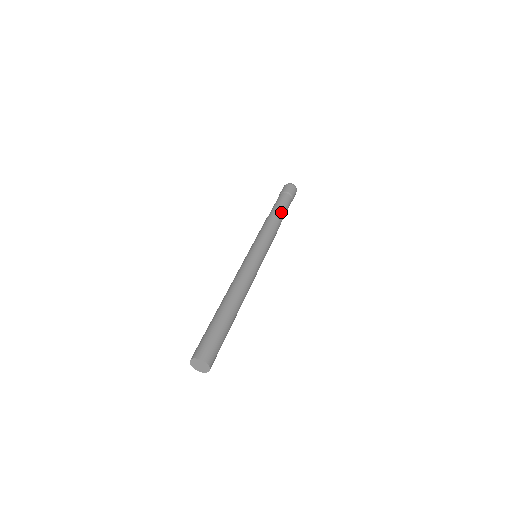
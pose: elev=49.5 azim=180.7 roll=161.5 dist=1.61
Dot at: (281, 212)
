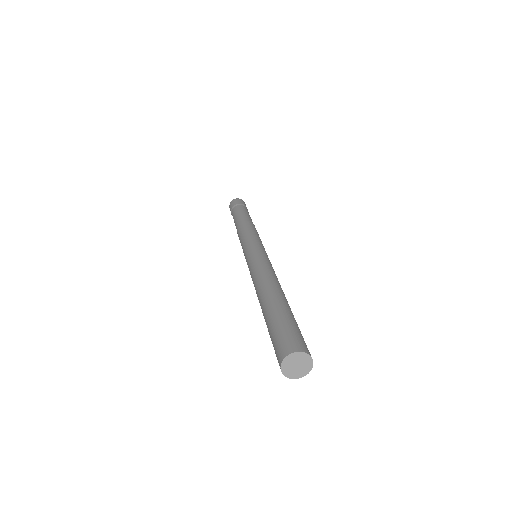
Dot at: (242, 217)
